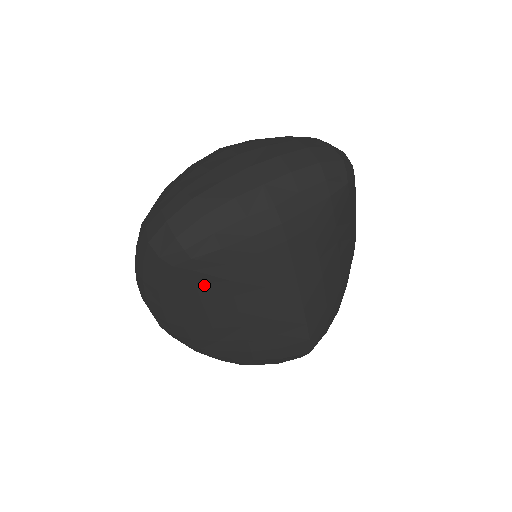
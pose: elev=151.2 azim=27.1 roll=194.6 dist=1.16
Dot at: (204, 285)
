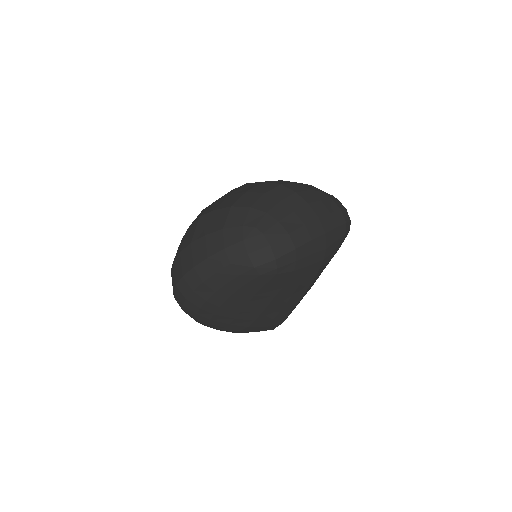
Dot at: (266, 288)
